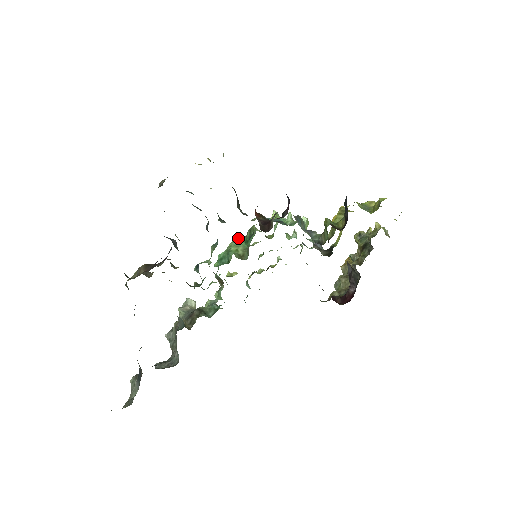
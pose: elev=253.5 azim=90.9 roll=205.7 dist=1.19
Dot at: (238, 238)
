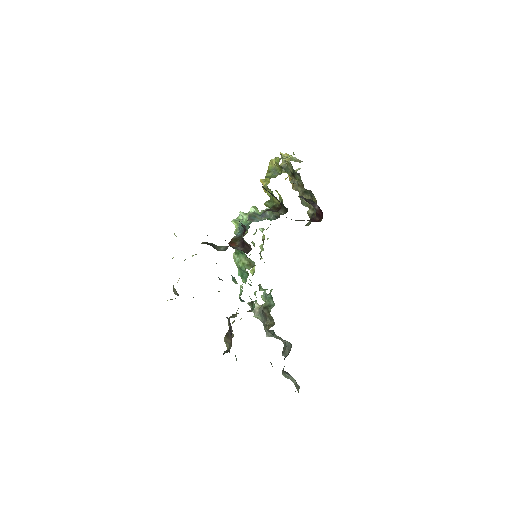
Dot at: (234, 255)
